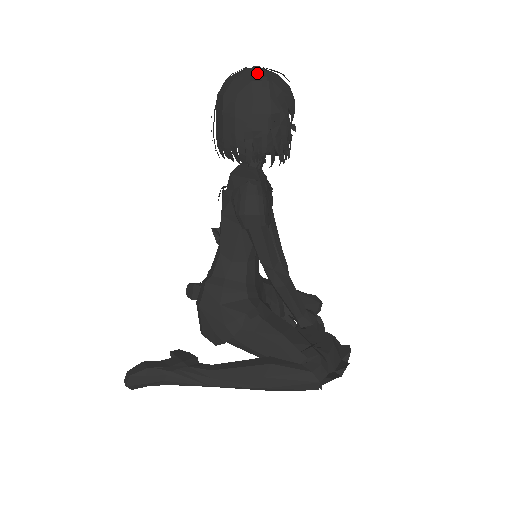
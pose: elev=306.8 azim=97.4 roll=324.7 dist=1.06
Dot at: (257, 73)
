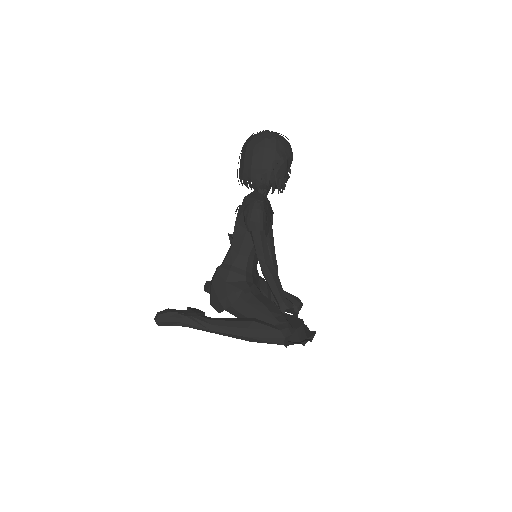
Dot at: (270, 134)
